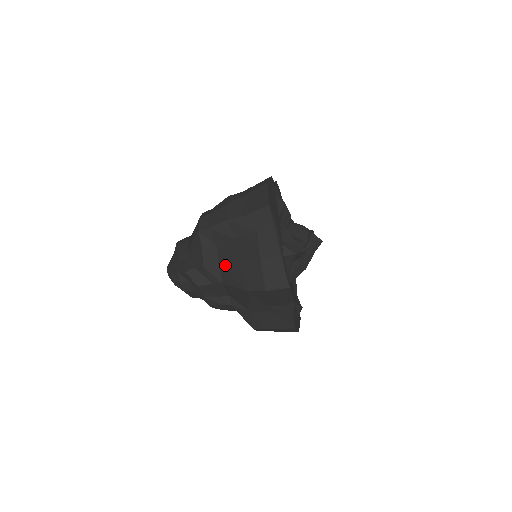
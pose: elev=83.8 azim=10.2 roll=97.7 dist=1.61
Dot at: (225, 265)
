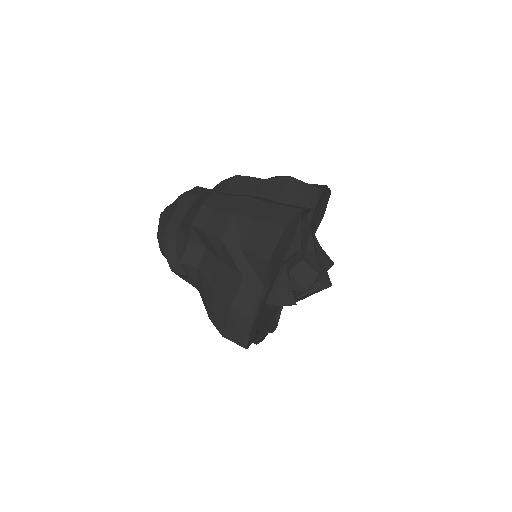
Dot at: (202, 275)
